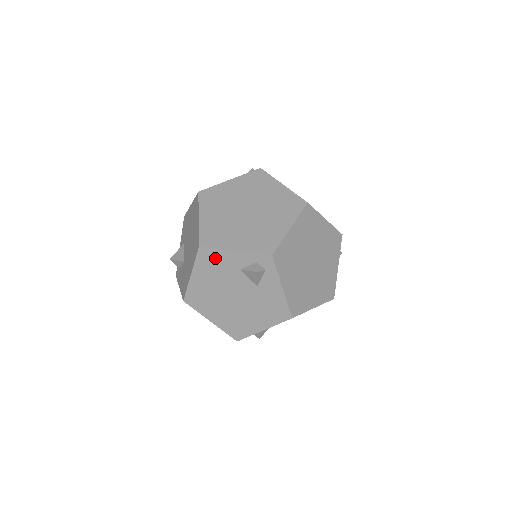
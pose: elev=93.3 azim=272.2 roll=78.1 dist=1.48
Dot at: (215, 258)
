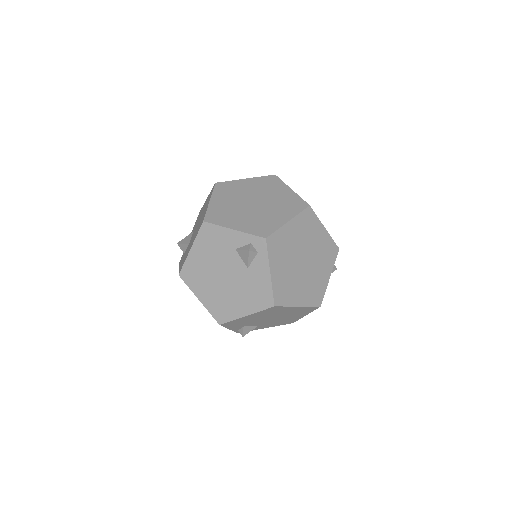
Dot at: (215, 235)
